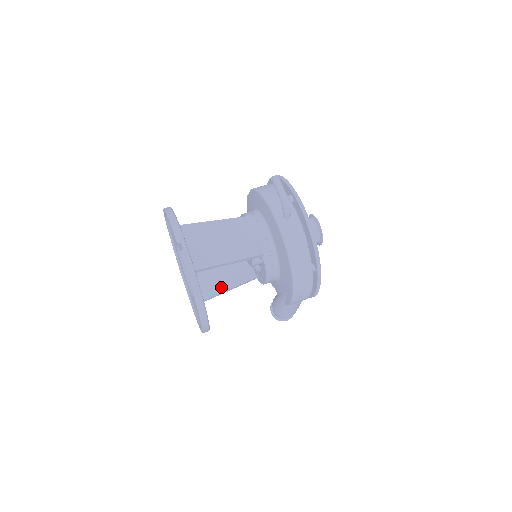
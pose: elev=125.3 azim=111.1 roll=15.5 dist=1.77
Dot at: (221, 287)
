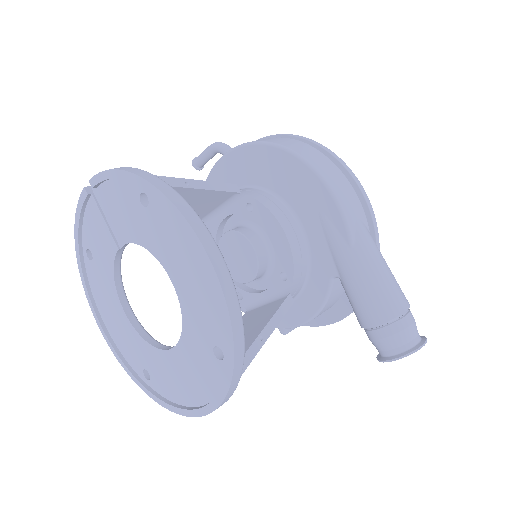
Dot at: (248, 341)
